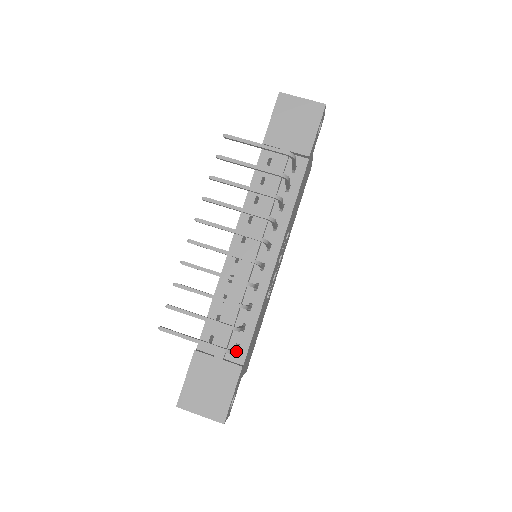
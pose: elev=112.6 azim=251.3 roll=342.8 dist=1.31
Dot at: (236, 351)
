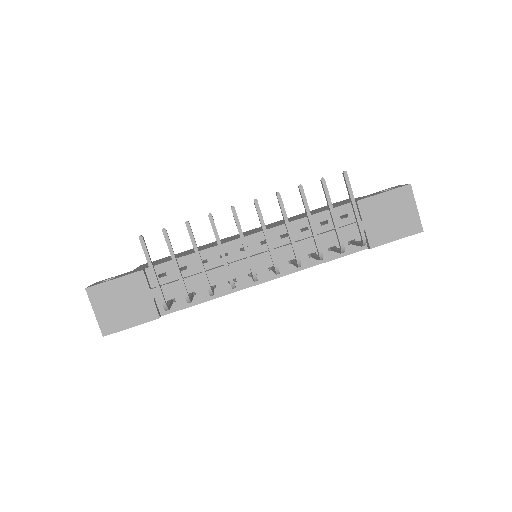
Dot at: occluded
